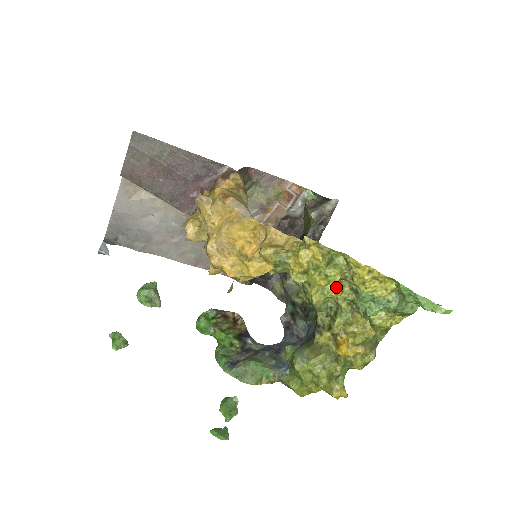
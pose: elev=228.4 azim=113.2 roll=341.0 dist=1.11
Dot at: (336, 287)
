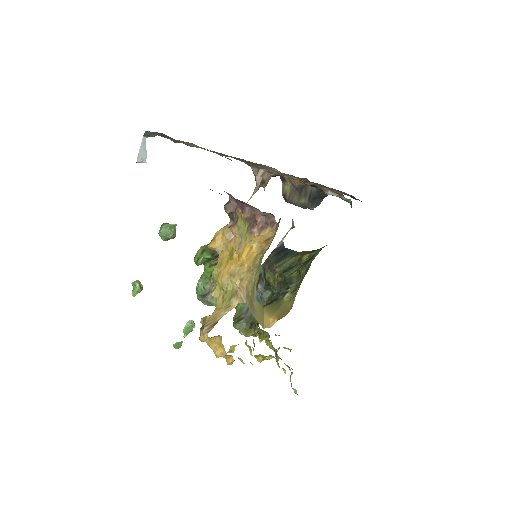
Dot at: (271, 343)
